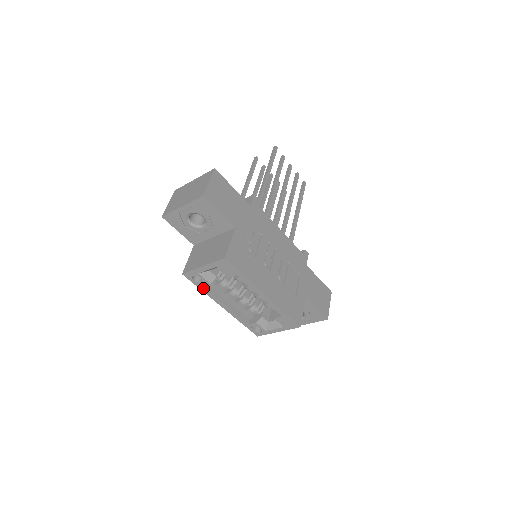
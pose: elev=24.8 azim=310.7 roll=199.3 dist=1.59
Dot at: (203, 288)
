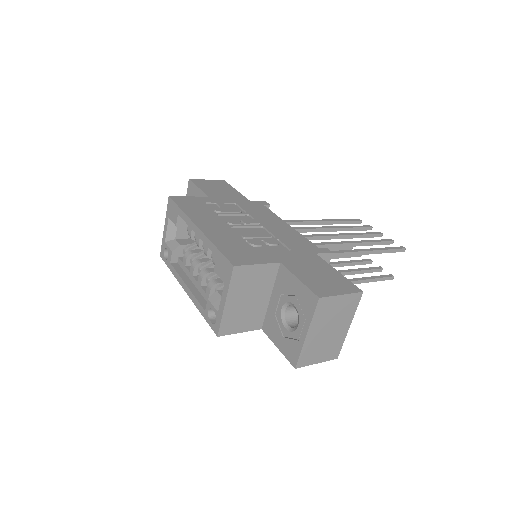
Dot at: (171, 266)
